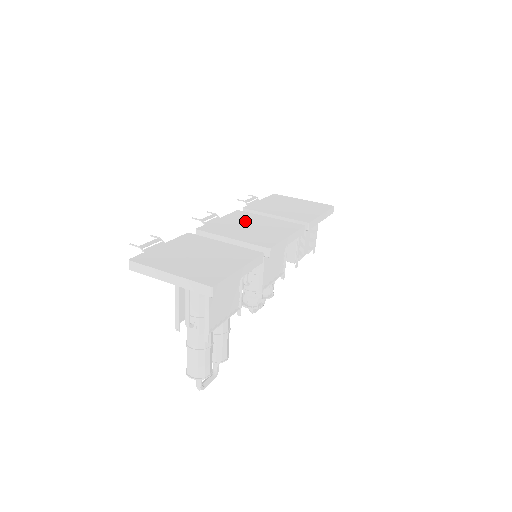
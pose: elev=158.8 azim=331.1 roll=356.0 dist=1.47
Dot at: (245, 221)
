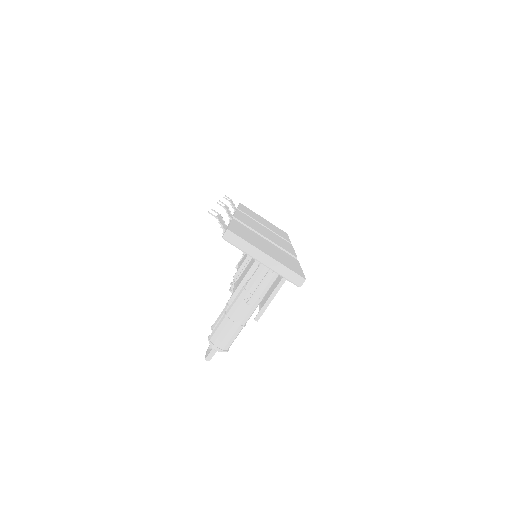
Dot at: (255, 223)
